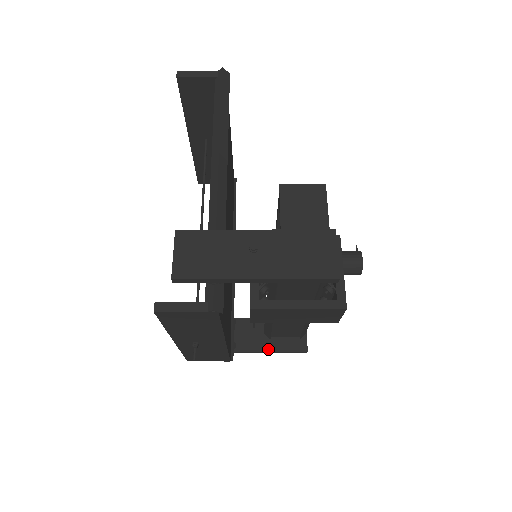
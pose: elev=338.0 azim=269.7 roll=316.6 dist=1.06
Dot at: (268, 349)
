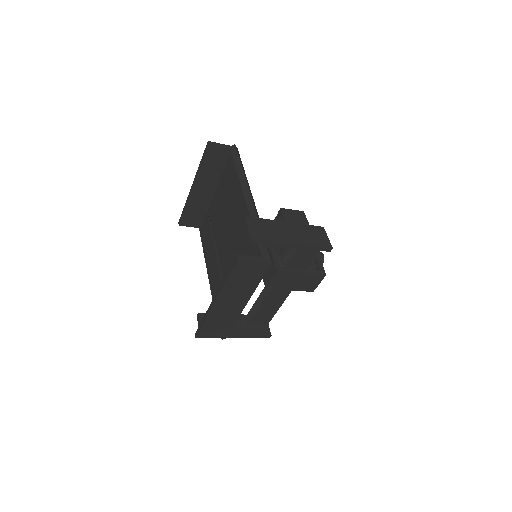
Dot at: (246, 334)
